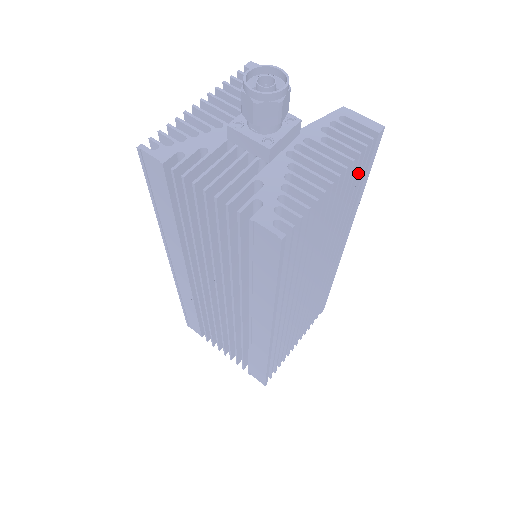
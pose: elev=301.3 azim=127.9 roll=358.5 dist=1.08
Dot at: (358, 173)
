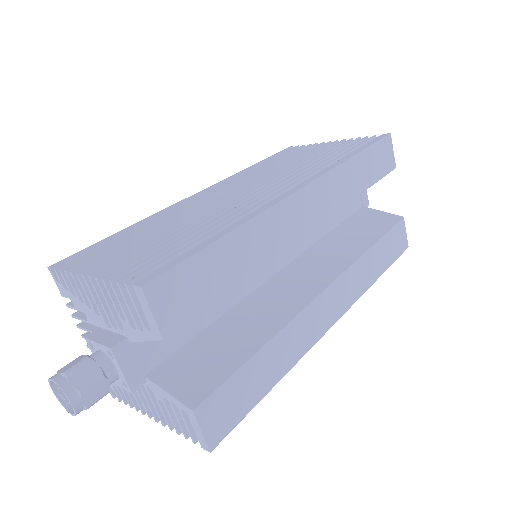
Dot at: occluded
